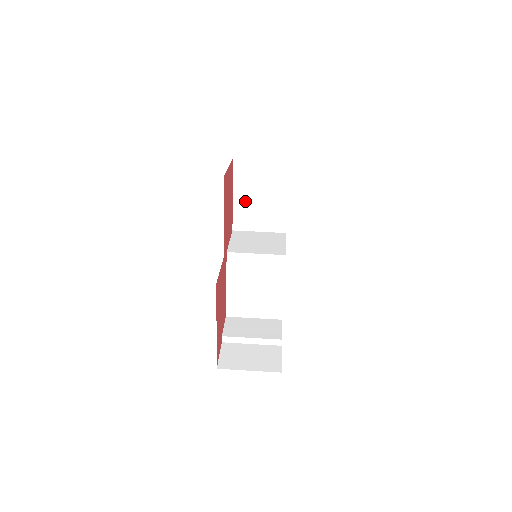
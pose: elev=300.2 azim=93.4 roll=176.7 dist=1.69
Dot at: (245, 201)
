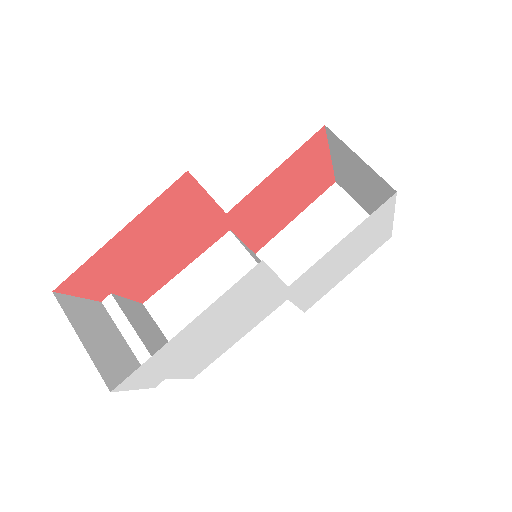
Dot at: (301, 235)
